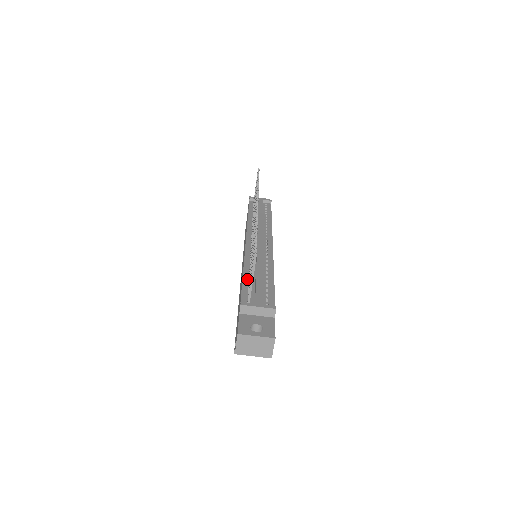
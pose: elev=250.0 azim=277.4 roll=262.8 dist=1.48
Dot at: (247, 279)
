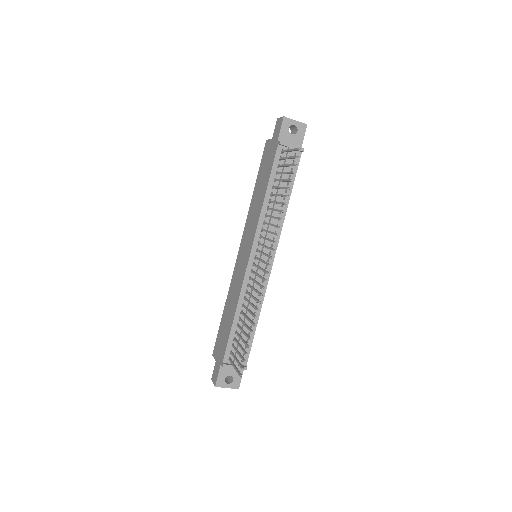
Dot at: (236, 326)
